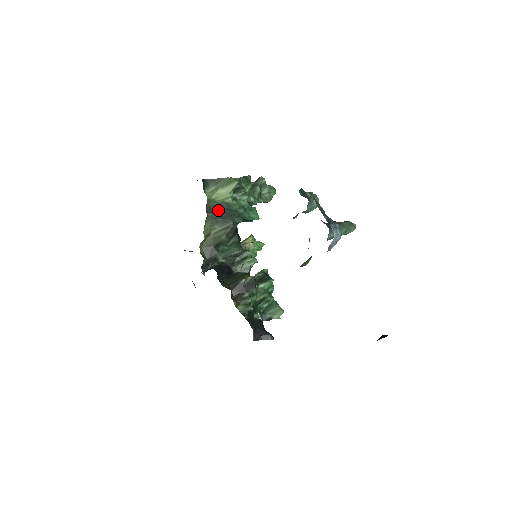
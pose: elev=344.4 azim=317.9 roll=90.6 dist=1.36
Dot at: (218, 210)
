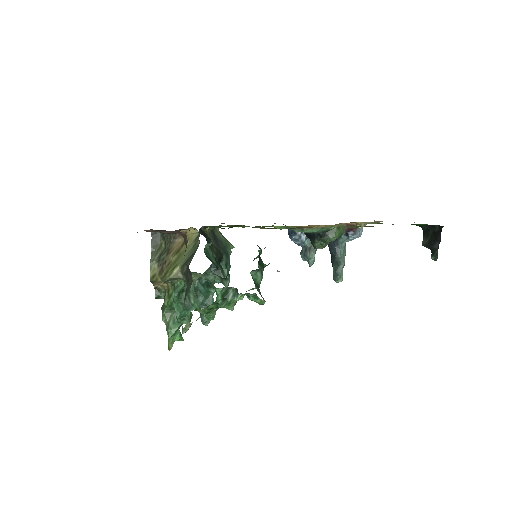
Dot at: (217, 239)
